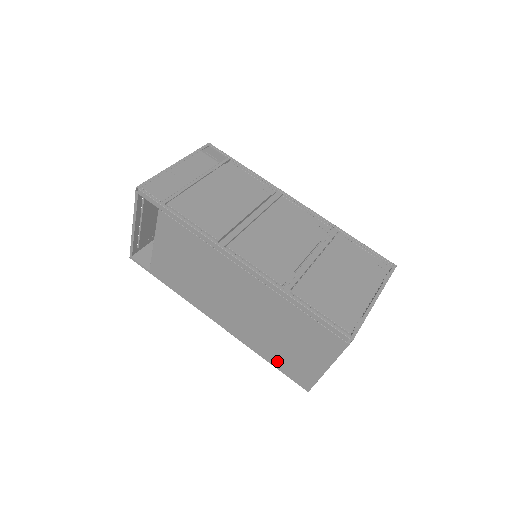
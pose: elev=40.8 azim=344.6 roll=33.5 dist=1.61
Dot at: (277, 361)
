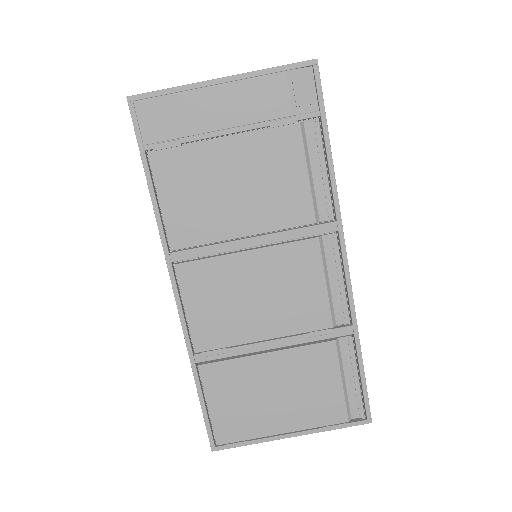
Dot at: occluded
